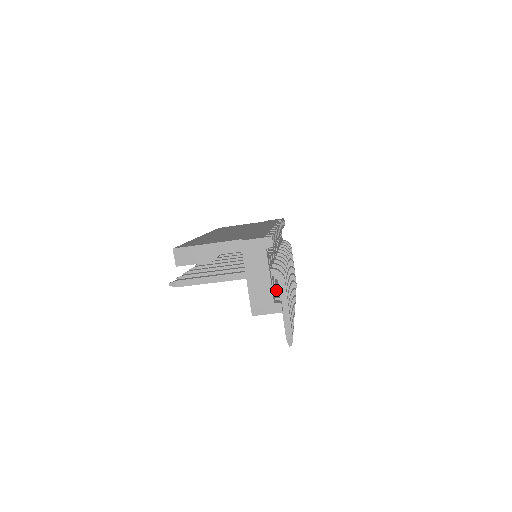
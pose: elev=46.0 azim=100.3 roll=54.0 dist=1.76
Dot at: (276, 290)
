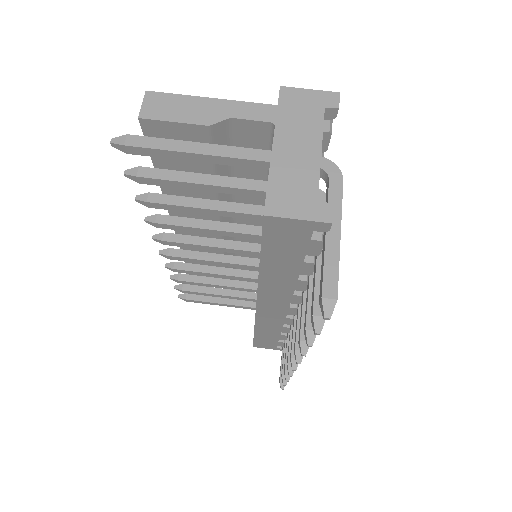
Dot at: occluded
